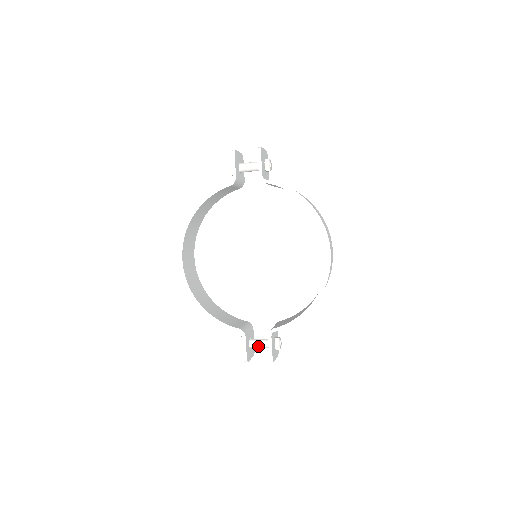
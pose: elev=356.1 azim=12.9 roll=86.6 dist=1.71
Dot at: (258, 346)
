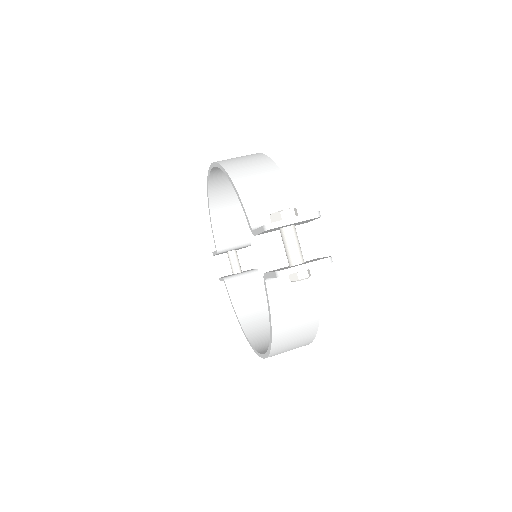
Dot at: (230, 261)
